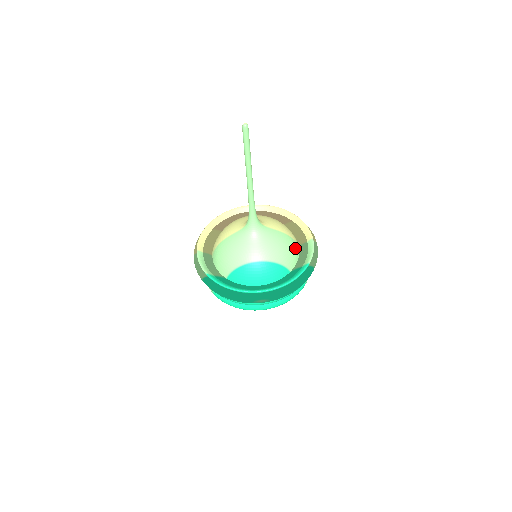
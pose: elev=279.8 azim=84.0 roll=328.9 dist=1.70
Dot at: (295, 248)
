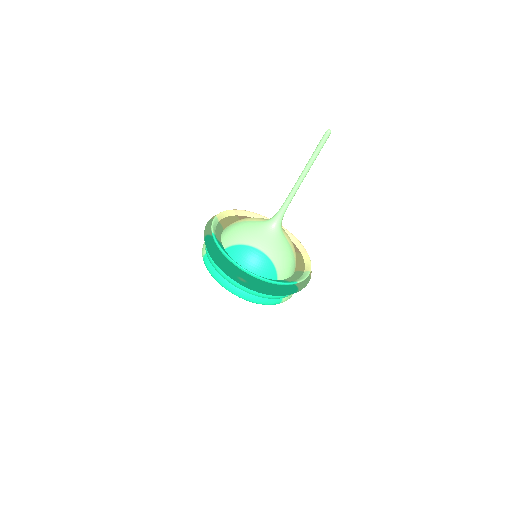
Dot at: (292, 267)
